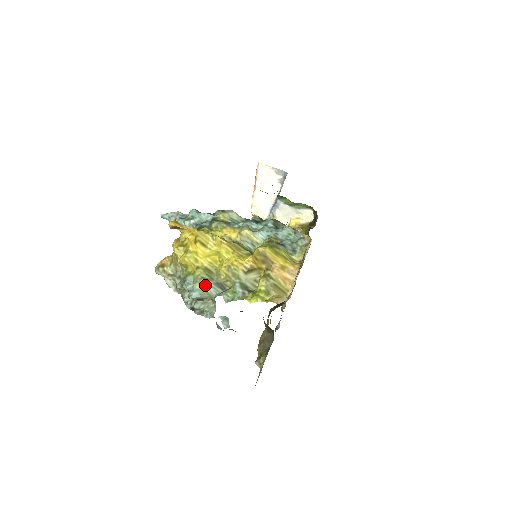
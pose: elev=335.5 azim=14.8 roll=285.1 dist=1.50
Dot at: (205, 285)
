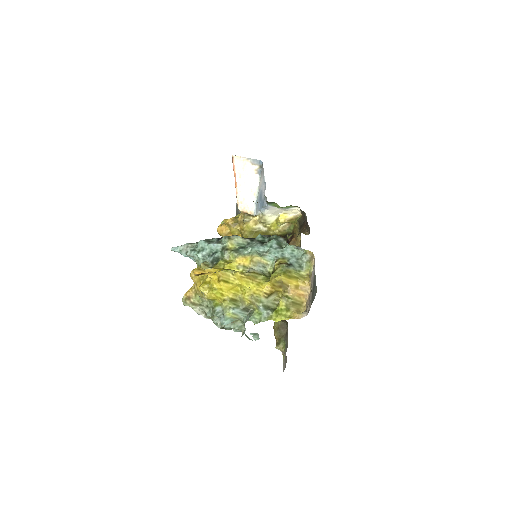
Dot at: (234, 313)
